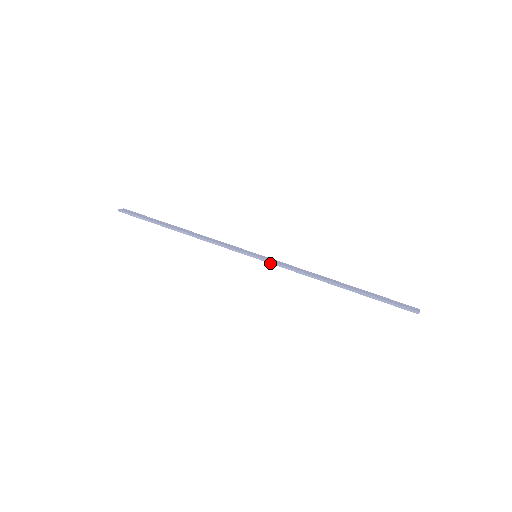
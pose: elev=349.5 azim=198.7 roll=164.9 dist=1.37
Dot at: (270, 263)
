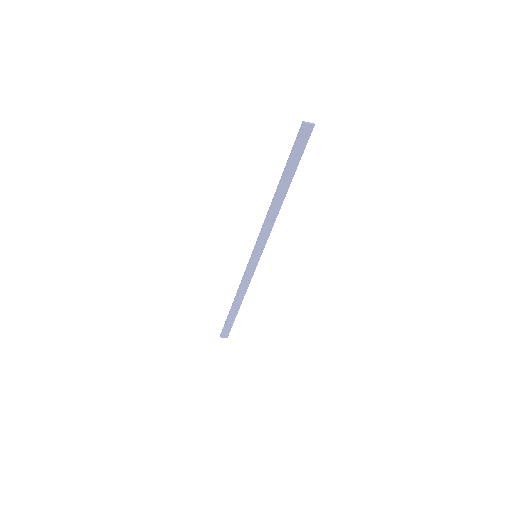
Dot at: (256, 245)
